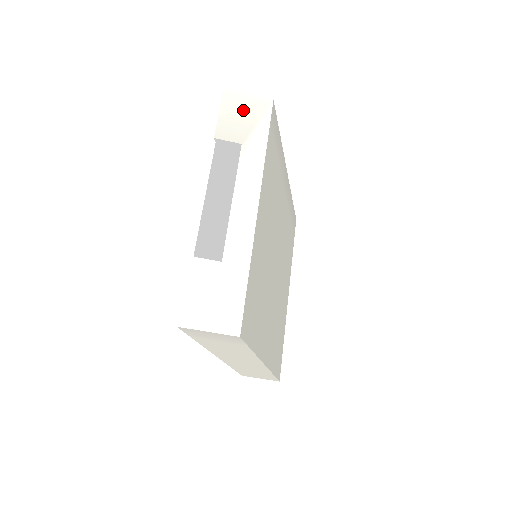
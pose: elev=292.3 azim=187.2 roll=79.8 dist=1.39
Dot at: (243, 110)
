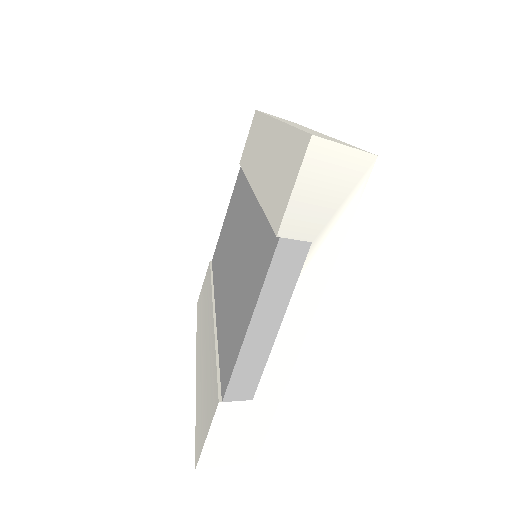
Dot at: (330, 180)
